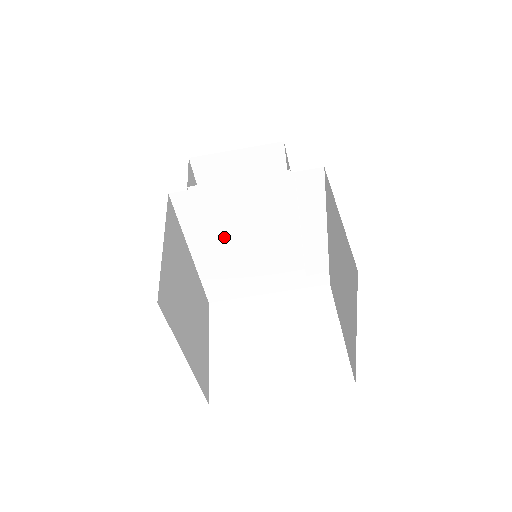
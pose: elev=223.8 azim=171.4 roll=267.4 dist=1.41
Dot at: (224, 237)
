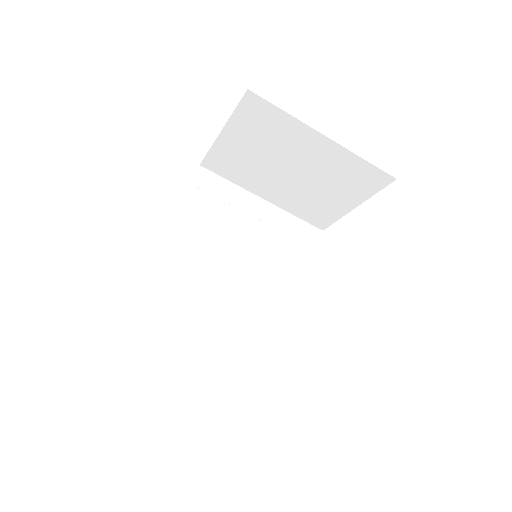
Dot at: (223, 272)
